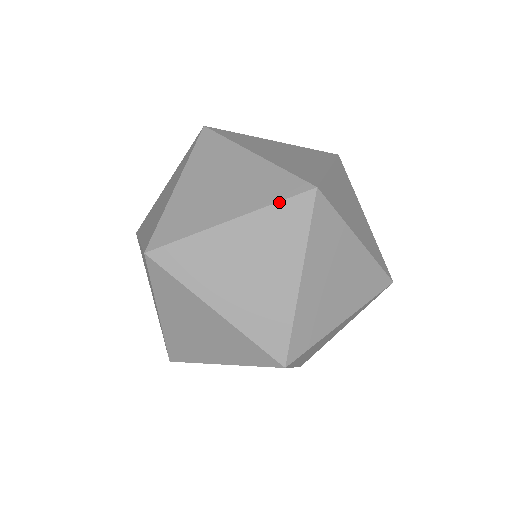
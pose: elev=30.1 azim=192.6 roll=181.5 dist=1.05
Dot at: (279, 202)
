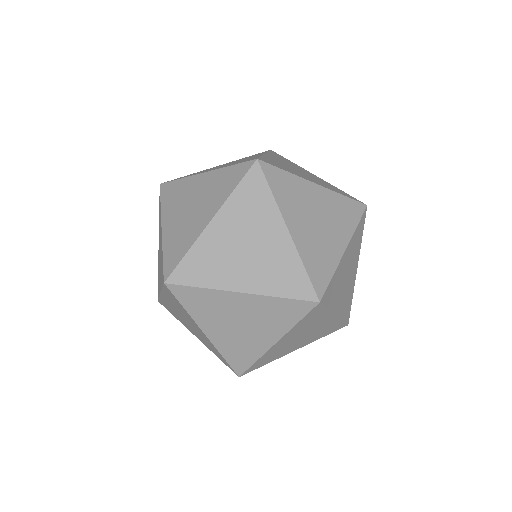
Dot at: (359, 223)
